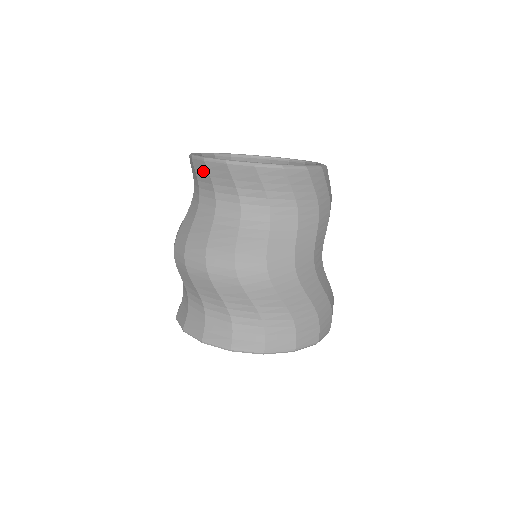
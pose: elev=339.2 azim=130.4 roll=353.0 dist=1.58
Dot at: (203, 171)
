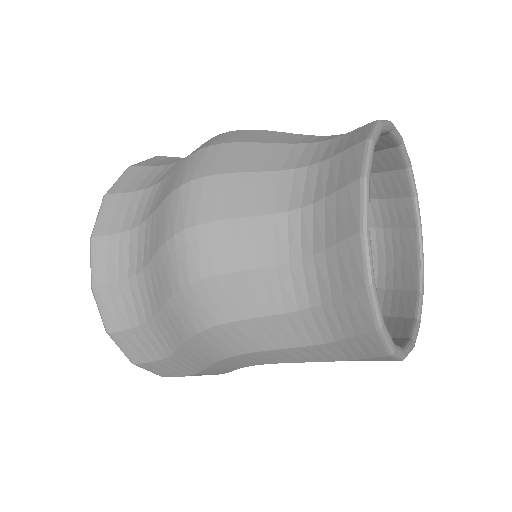
Dot at: (345, 173)
